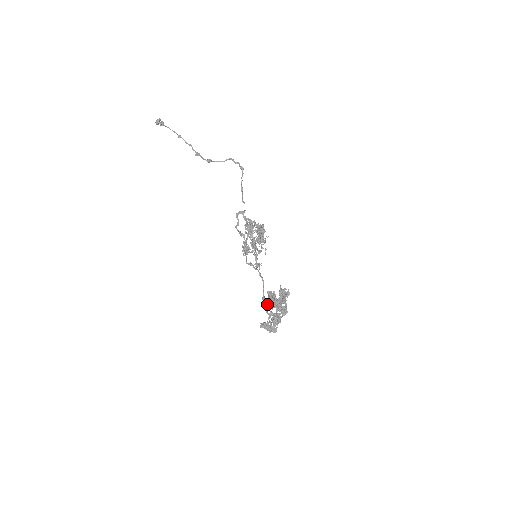
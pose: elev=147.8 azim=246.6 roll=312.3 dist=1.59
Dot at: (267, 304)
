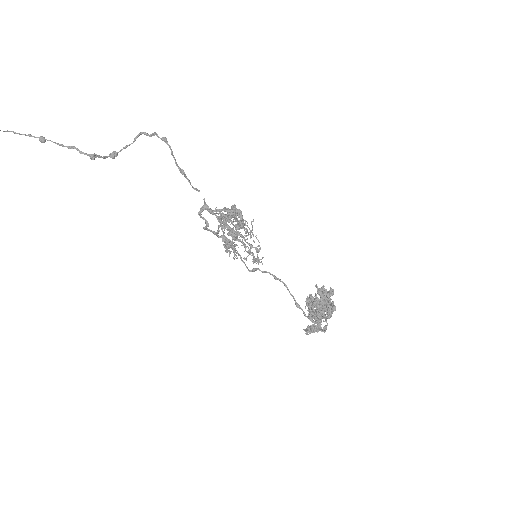
Dot at: (313, 316)
